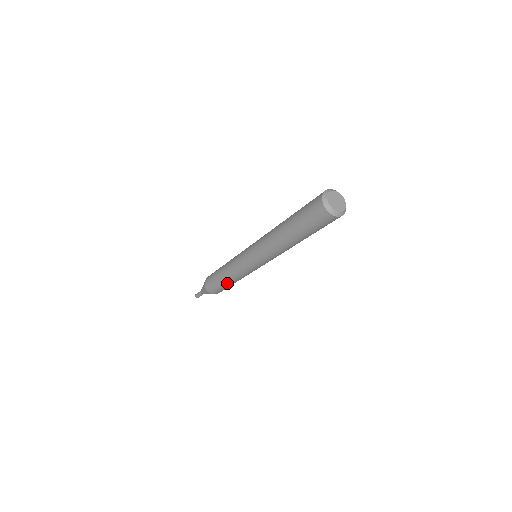
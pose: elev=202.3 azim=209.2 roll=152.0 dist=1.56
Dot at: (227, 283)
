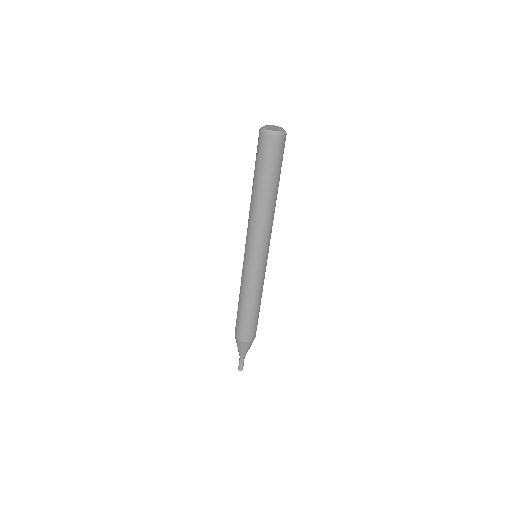
Dot at: (255, 310)
